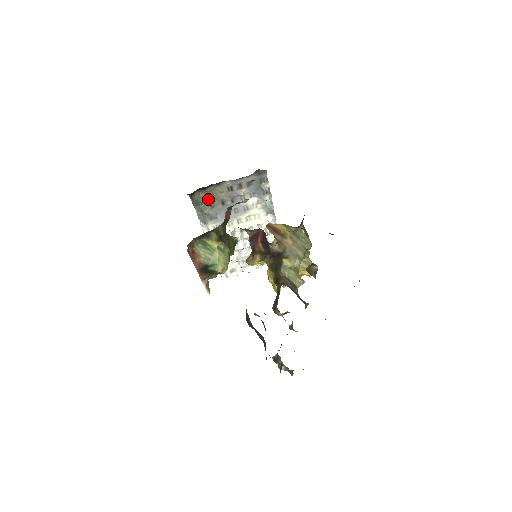
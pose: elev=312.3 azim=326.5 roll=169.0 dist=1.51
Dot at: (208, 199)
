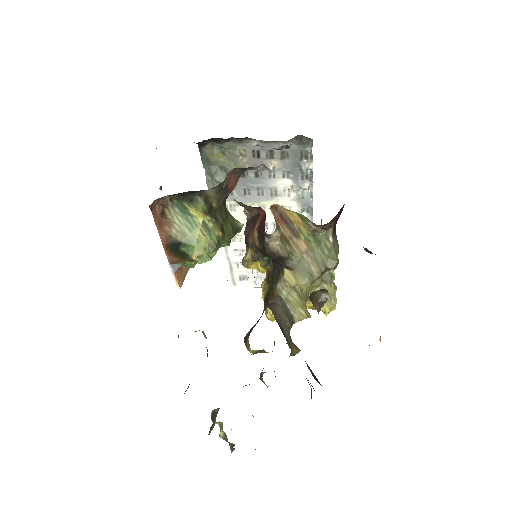
Dot at: (223, 160)
